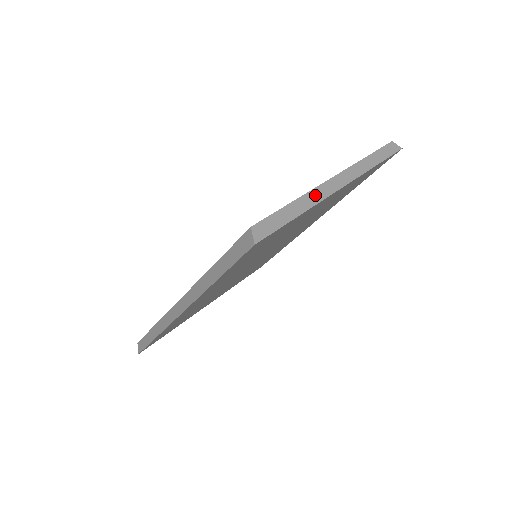
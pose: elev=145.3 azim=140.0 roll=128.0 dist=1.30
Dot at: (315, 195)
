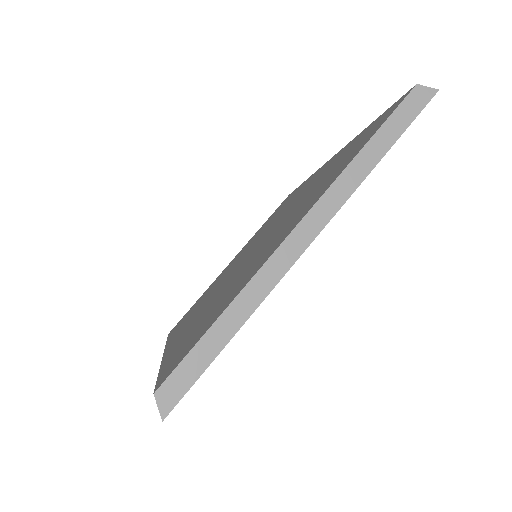
Dot at: (260, 283)
